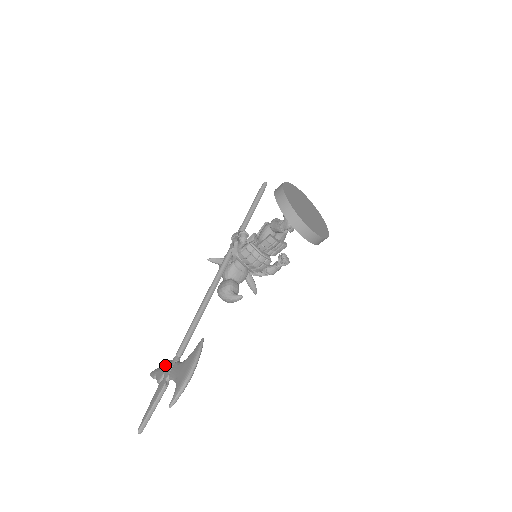
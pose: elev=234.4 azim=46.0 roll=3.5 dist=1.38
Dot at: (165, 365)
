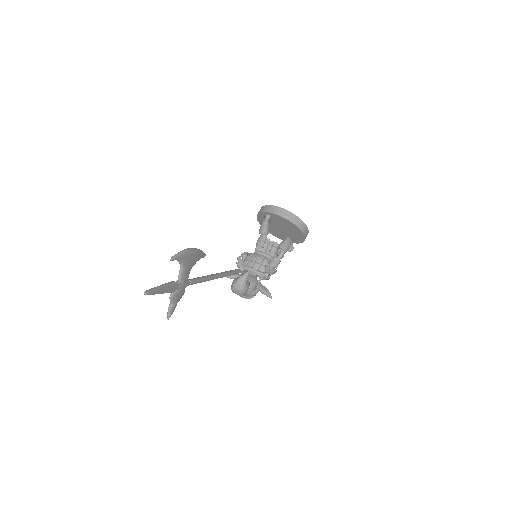
Dot at: occluded
